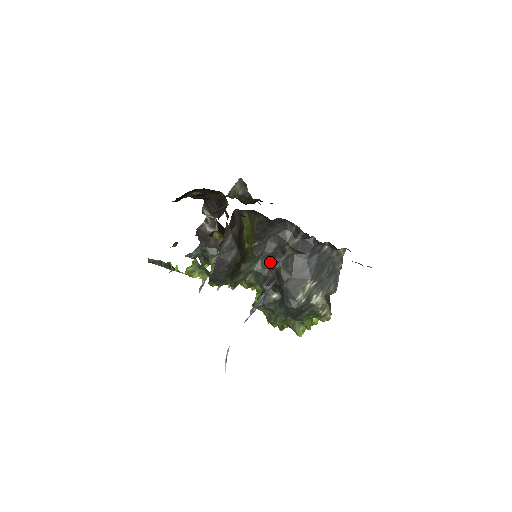
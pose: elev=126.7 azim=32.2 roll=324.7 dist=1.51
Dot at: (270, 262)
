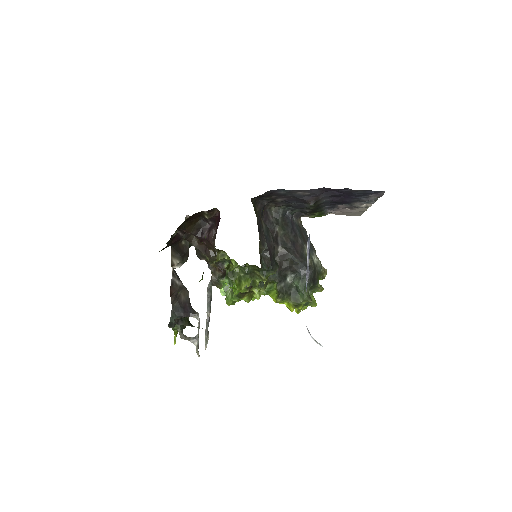
Dot at: occluded
